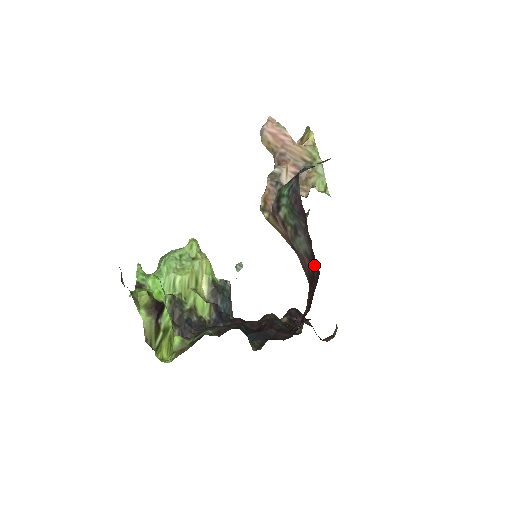
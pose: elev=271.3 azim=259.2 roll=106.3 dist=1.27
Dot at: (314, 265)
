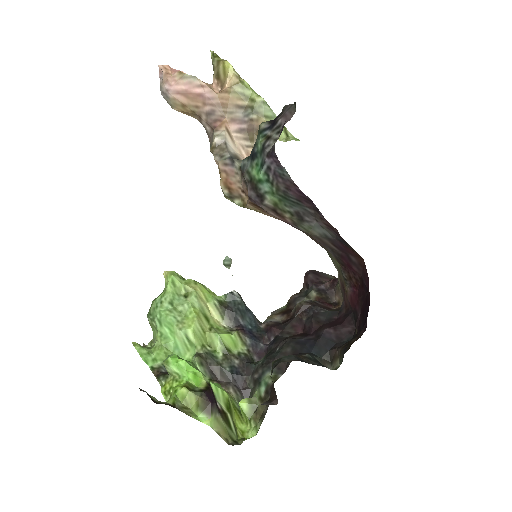
Dot at: (347, 250)
